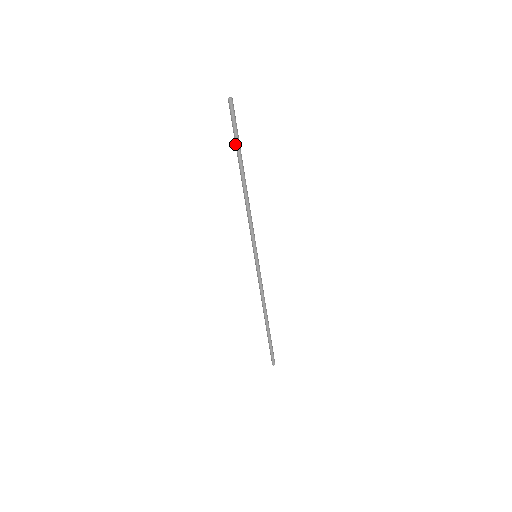
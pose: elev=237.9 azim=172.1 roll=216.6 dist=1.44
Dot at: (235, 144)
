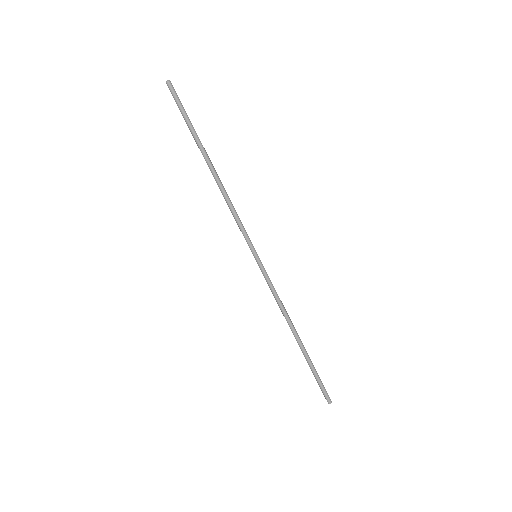
Dot at: (189, 128)
